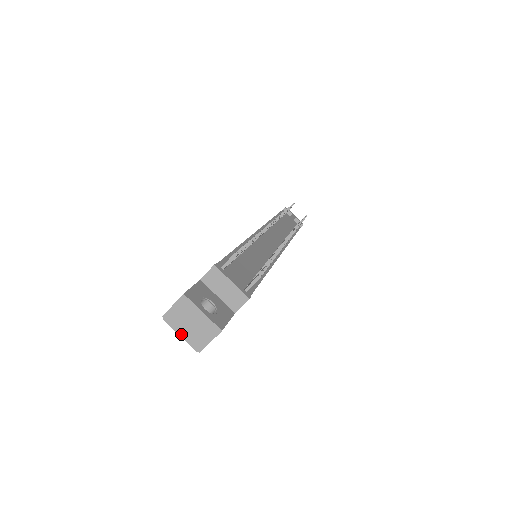
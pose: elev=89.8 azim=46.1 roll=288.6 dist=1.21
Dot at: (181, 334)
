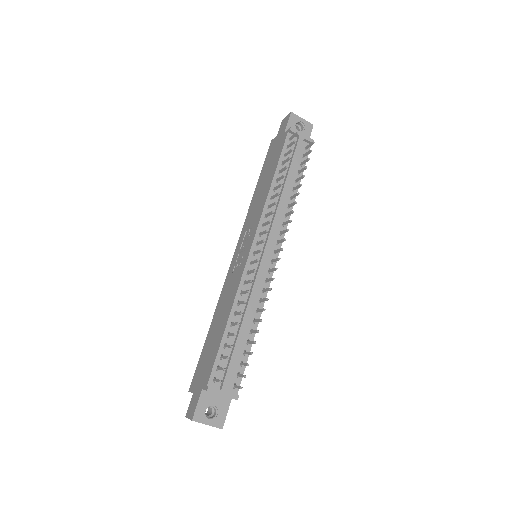
Dot at: occluded
